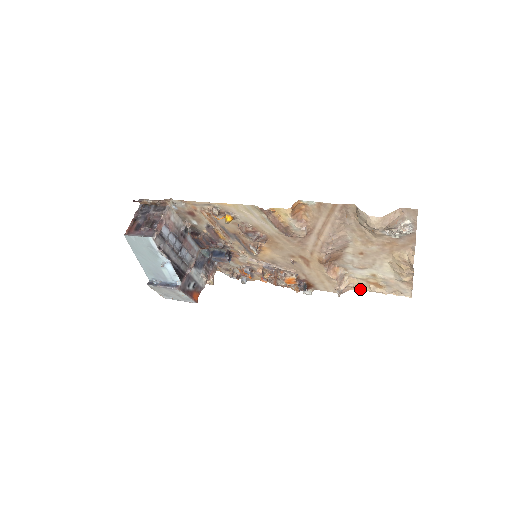
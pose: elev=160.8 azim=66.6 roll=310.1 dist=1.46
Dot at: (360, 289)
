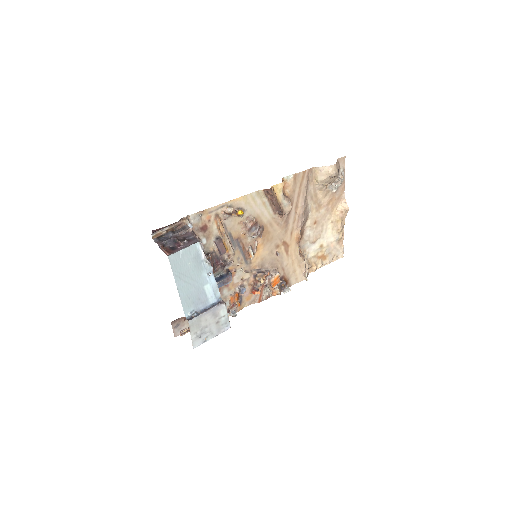
Dot at: (314, 269)
